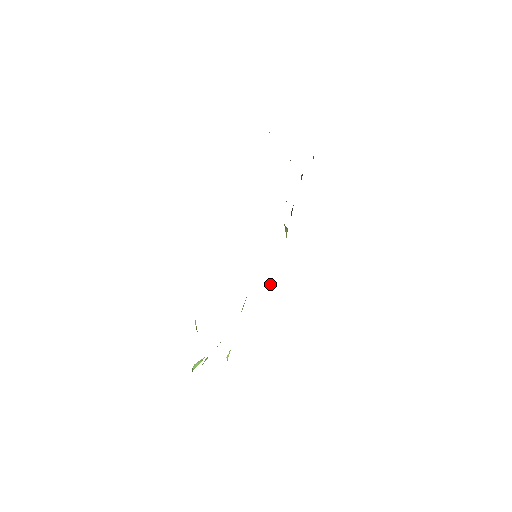
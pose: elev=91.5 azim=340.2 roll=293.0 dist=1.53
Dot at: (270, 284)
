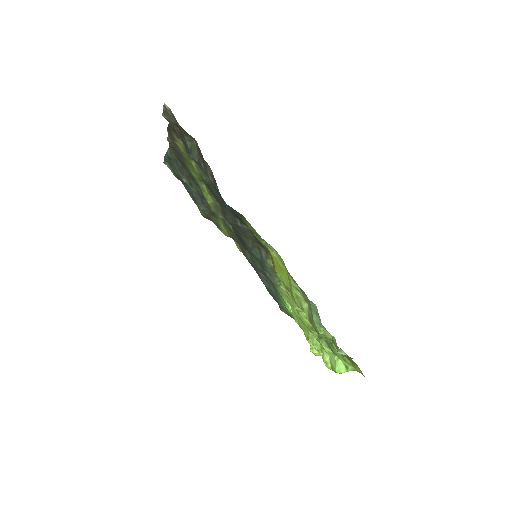
Dot at: (260, 277)
